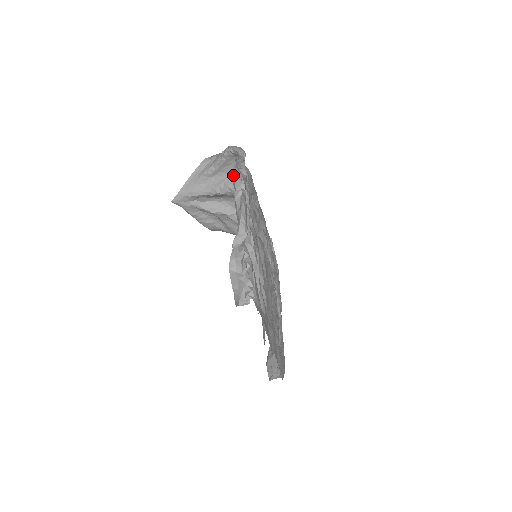
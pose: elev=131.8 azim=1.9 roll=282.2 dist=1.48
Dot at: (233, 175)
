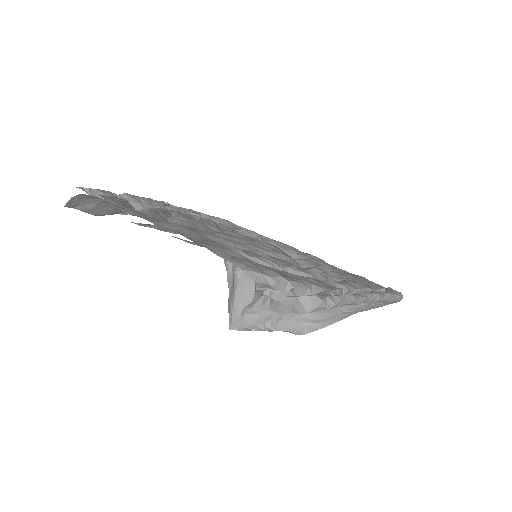
Dot at: occluded
